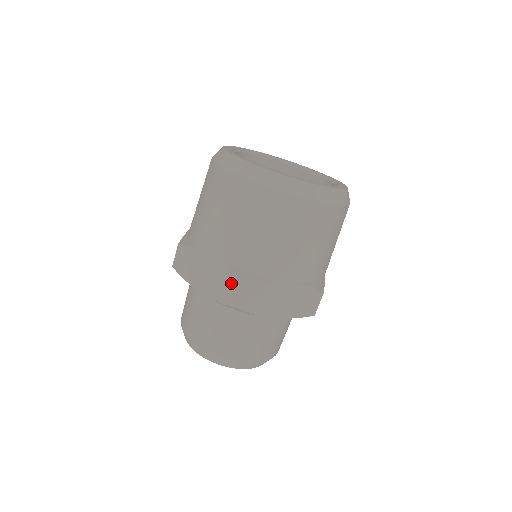
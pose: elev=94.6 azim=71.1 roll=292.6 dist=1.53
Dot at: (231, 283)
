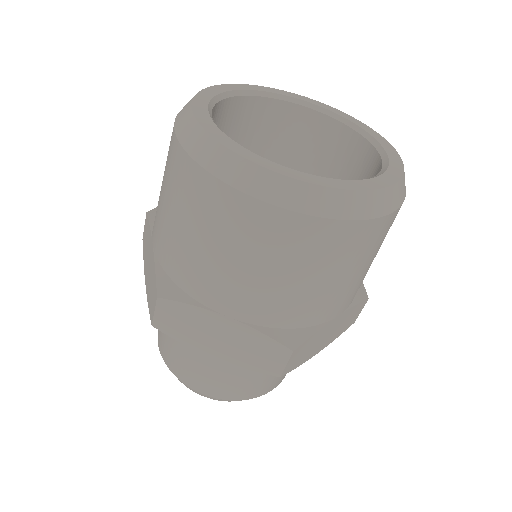
Dot at: (153, 289)
